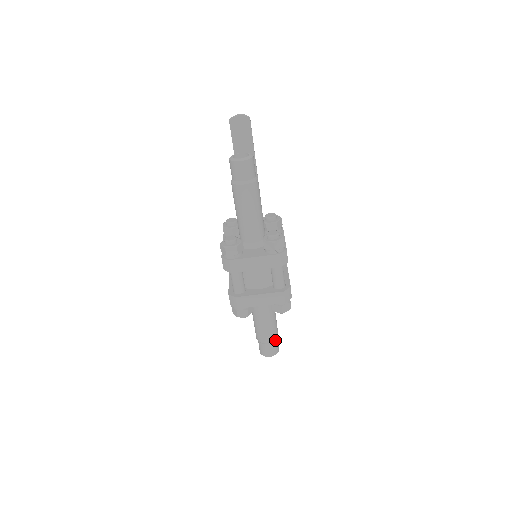
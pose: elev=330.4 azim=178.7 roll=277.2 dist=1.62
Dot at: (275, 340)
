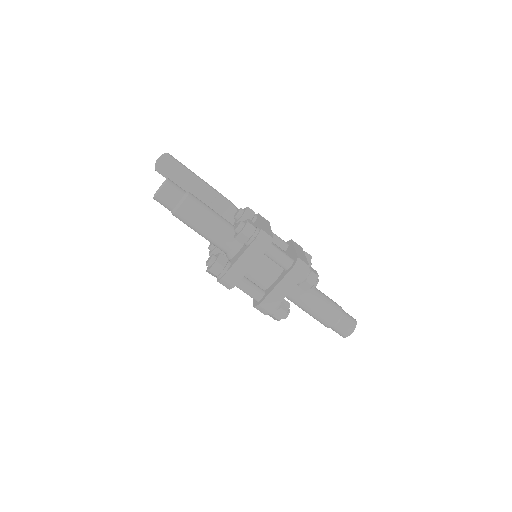
Dot at: (341, 315)
